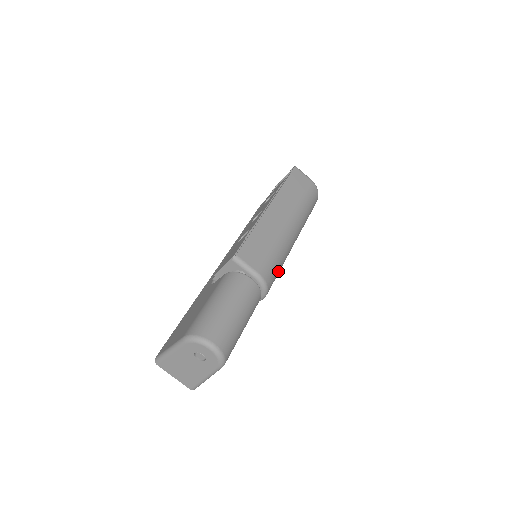
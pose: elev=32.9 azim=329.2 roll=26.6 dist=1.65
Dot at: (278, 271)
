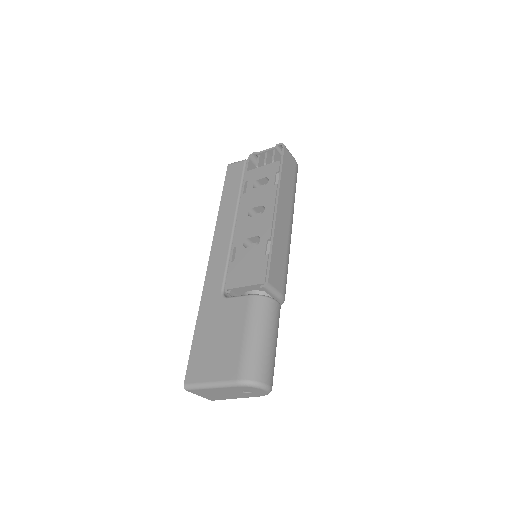
Dot at: occluded
